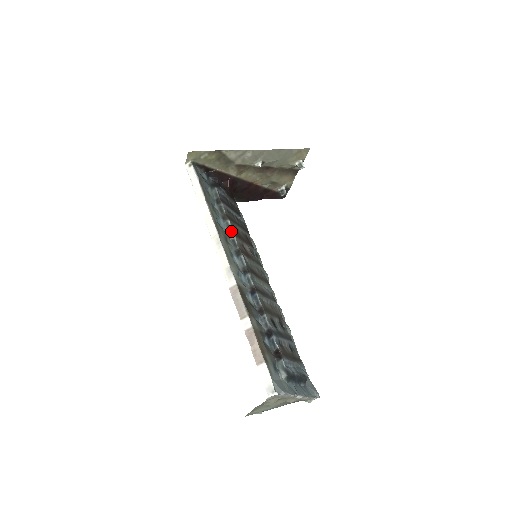
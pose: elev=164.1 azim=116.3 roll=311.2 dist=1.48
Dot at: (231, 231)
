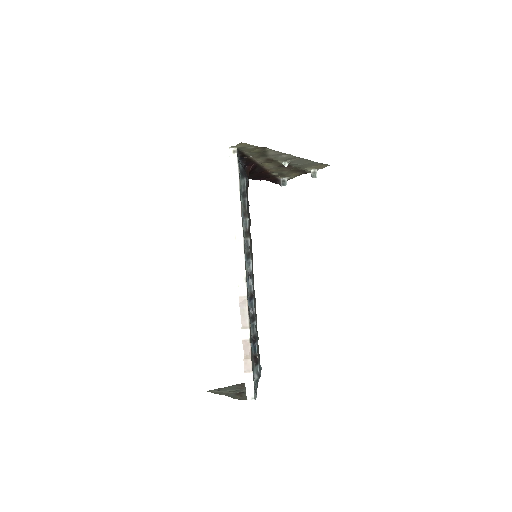
Dot at: (247, 231)
